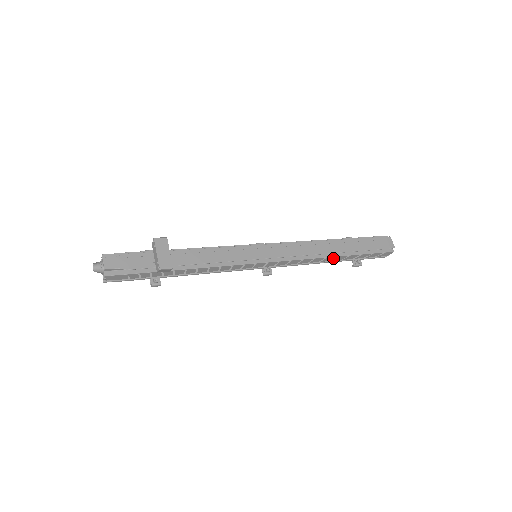
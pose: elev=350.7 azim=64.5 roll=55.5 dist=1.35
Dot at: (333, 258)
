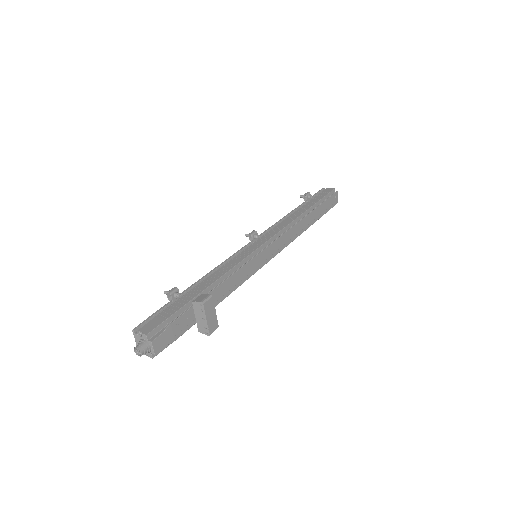
Dot at: occluded
